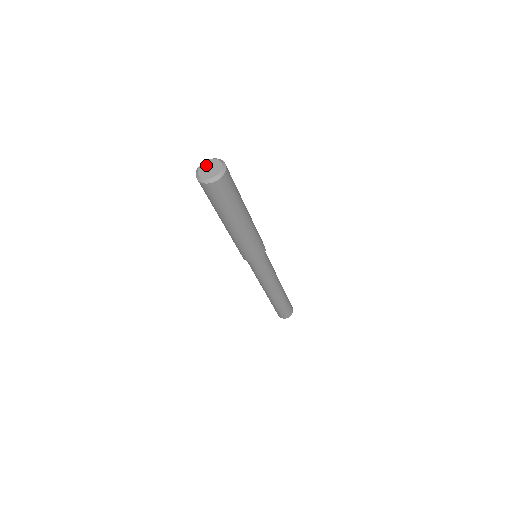
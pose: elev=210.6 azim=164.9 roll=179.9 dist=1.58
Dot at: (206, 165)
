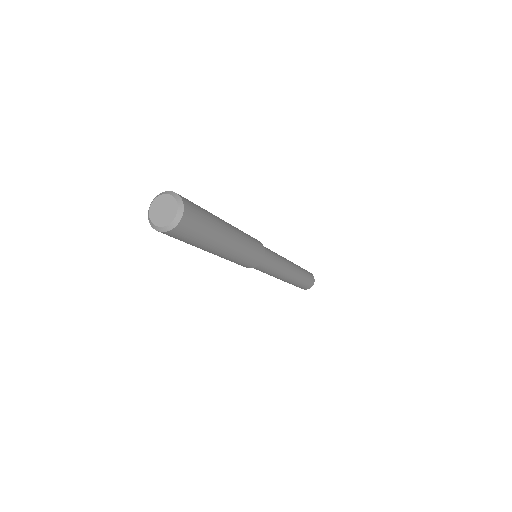
Dot at: (165, 201)
